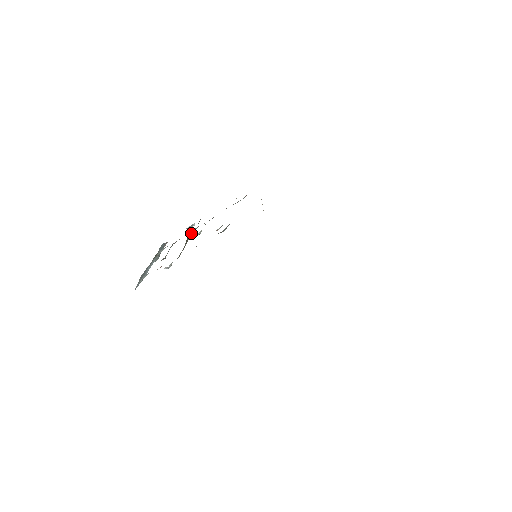
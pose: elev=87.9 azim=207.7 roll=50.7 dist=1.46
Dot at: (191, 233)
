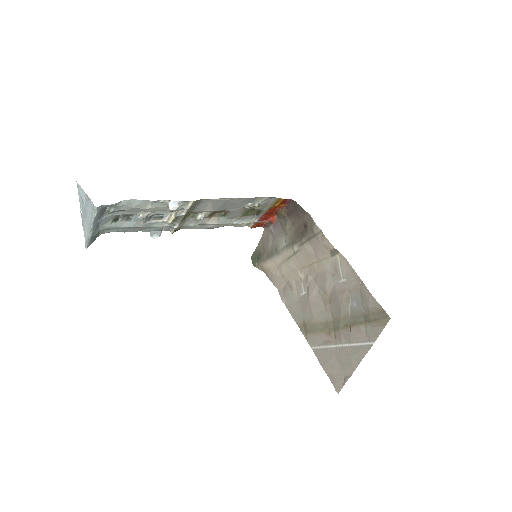
Dot at: (183, 219)
